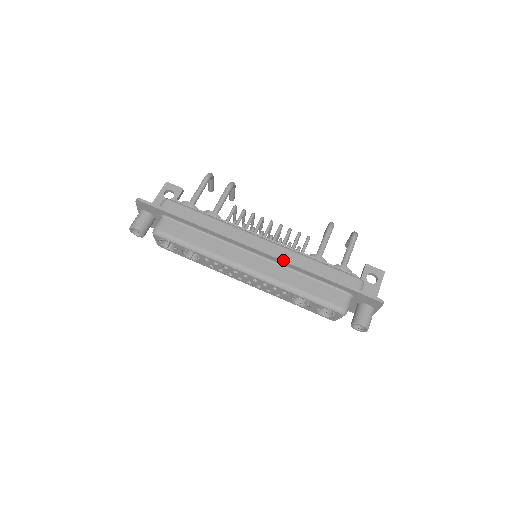
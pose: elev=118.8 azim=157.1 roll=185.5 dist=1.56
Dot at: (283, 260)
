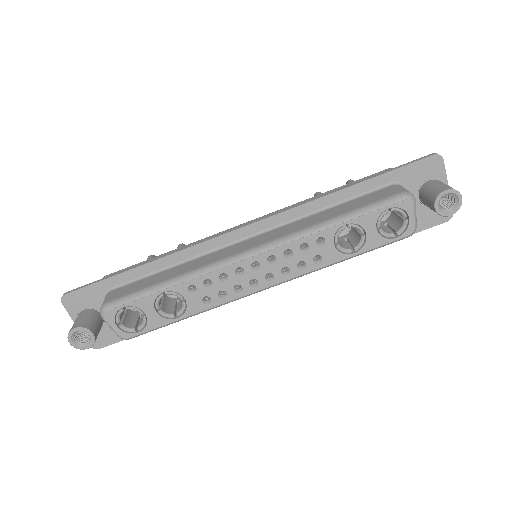
Dot at: (284, 211)
